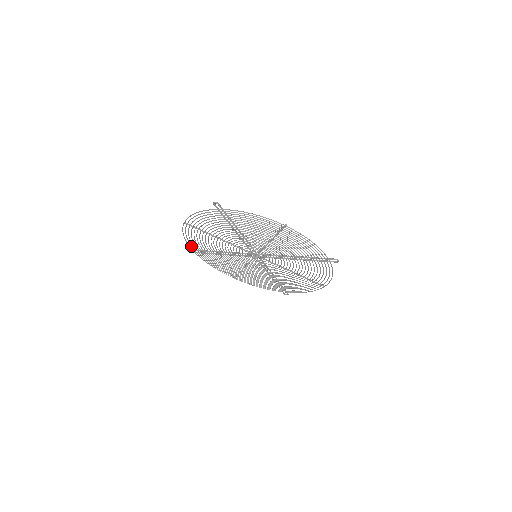
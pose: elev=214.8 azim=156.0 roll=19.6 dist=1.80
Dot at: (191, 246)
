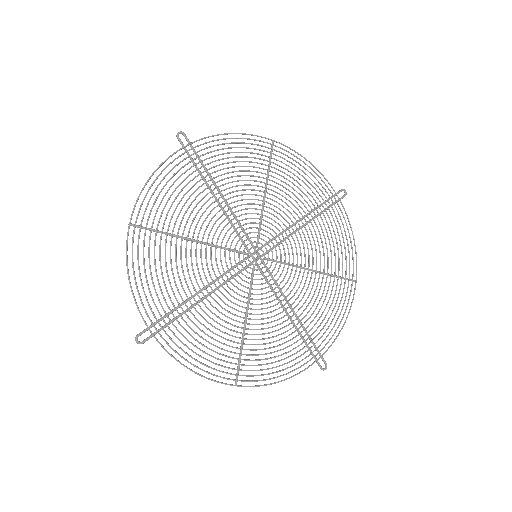
Dot at: (144, 308)
